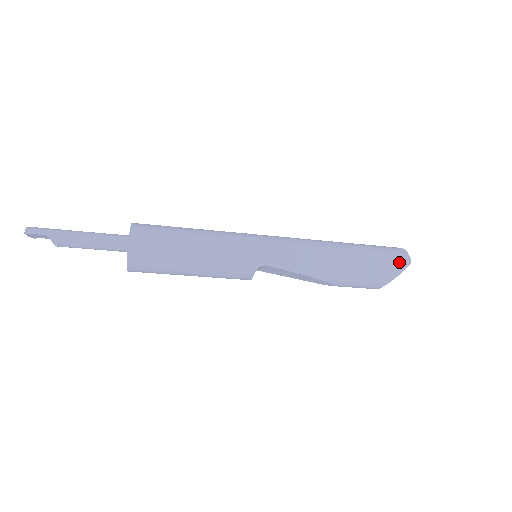
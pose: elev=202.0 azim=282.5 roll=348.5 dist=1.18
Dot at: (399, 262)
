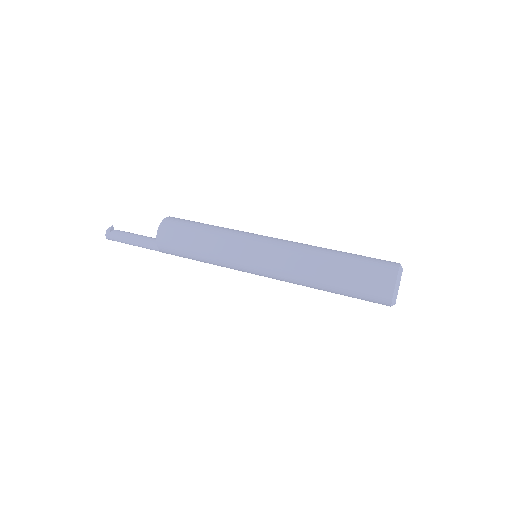
Dot at: occluded
